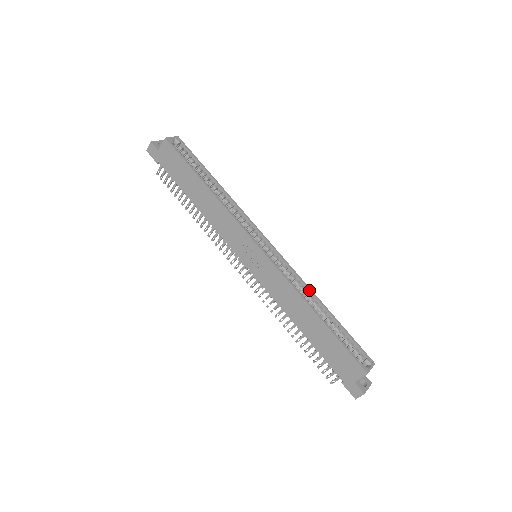
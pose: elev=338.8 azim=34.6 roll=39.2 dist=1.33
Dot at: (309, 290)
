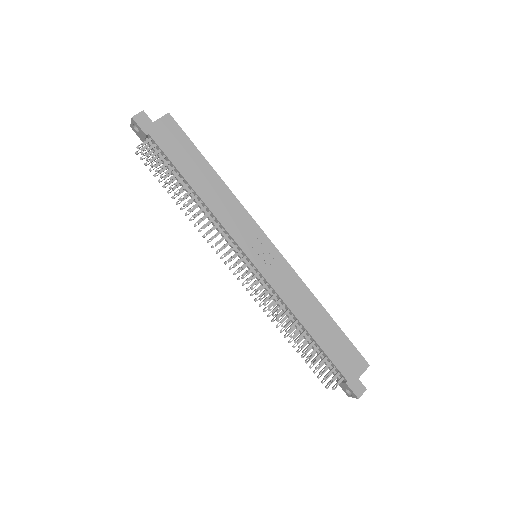
Dot at: occluded
